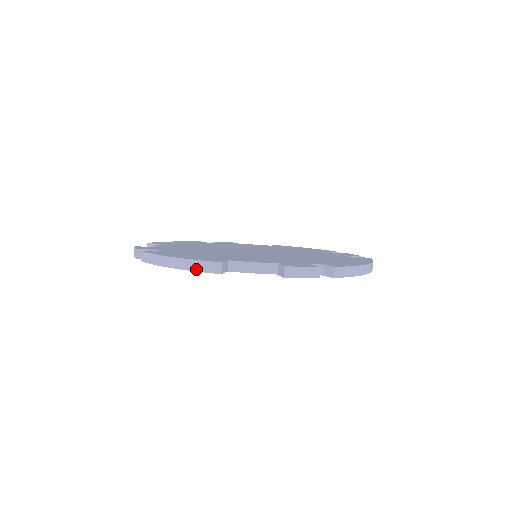
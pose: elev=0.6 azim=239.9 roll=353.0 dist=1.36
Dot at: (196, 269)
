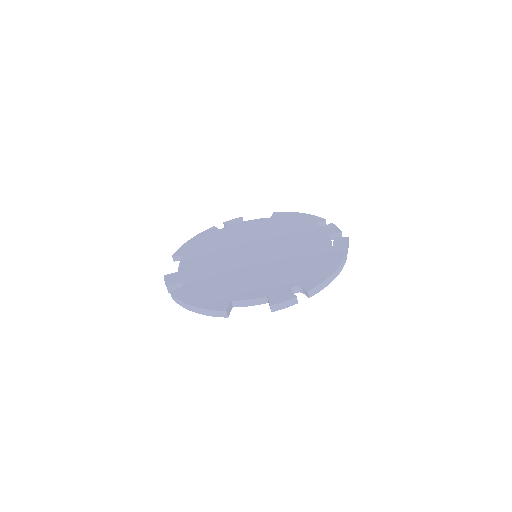
Dot at: (210, 315)
